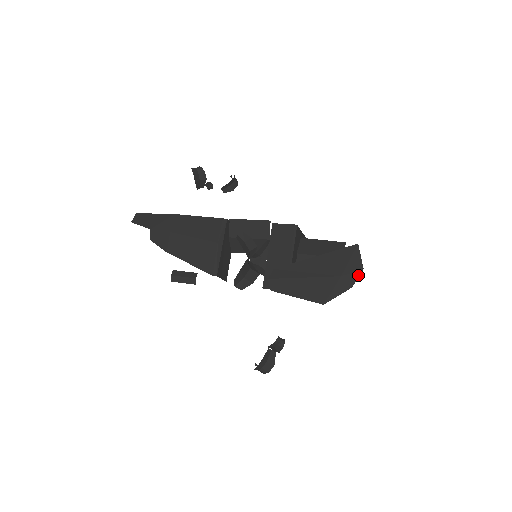
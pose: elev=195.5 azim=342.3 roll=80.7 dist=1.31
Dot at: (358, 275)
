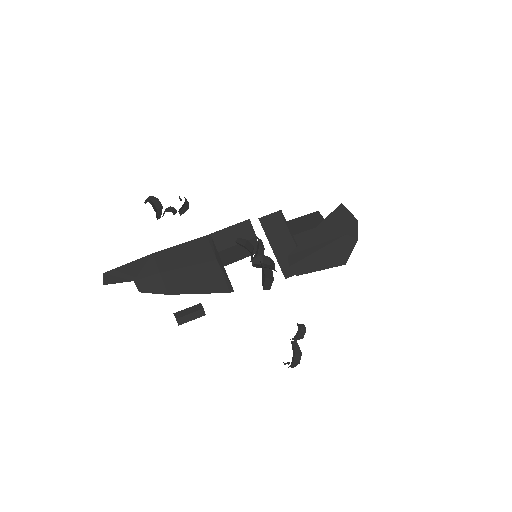
Dot at: (357, 227)
